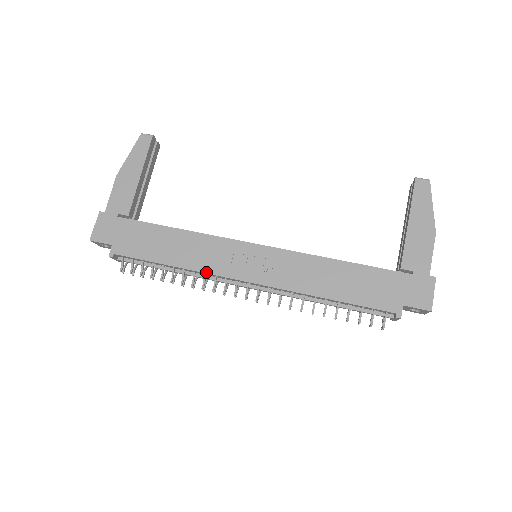
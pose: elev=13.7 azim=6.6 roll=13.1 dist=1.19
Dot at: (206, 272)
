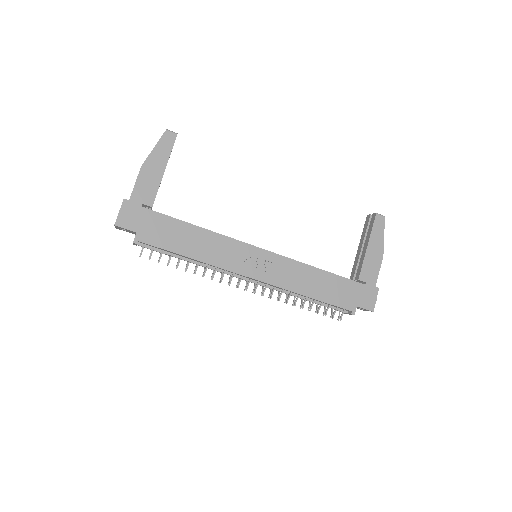
Dot at: (220, 267)
